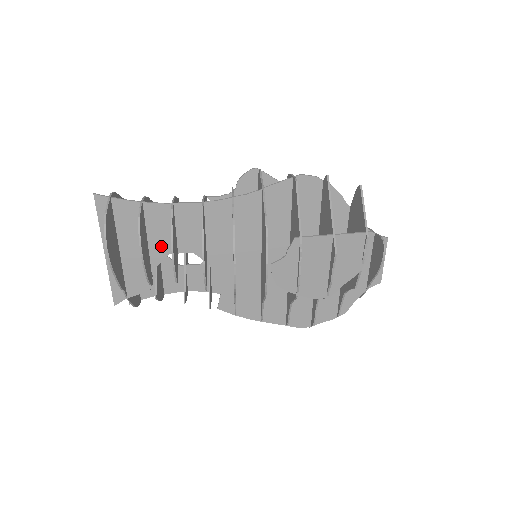
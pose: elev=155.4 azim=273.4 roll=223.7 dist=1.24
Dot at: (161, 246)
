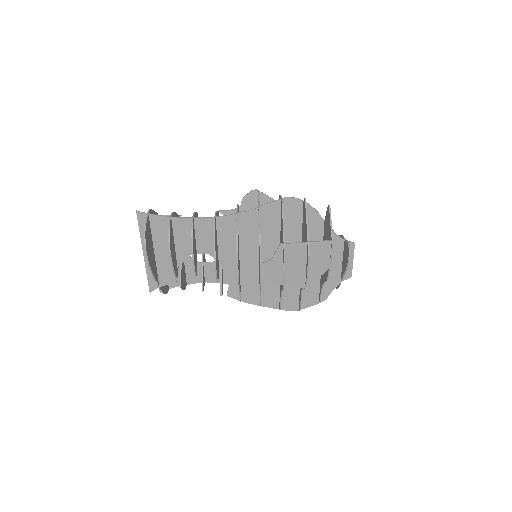
Dot at: (184, 249)
